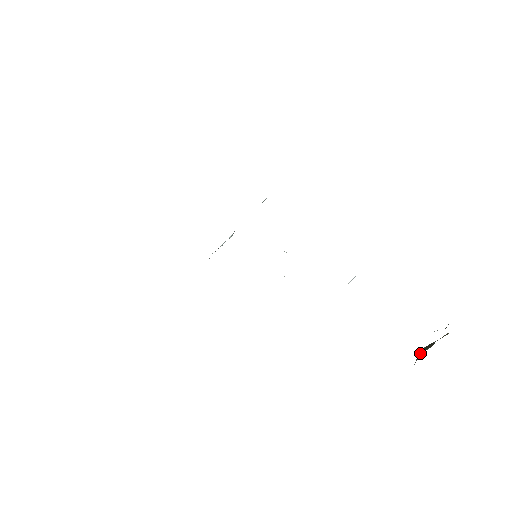
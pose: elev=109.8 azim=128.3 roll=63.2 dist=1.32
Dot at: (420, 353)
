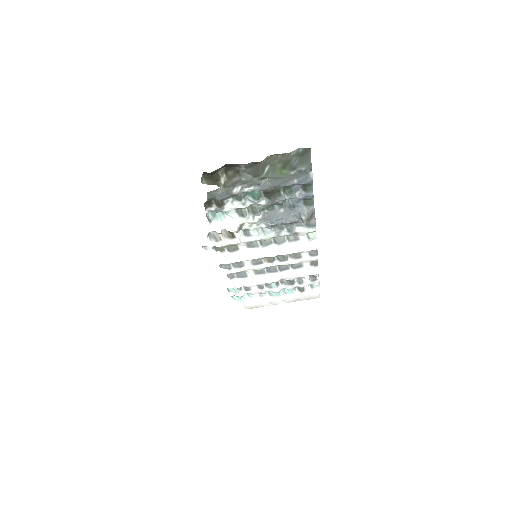
Dot at: occluded
